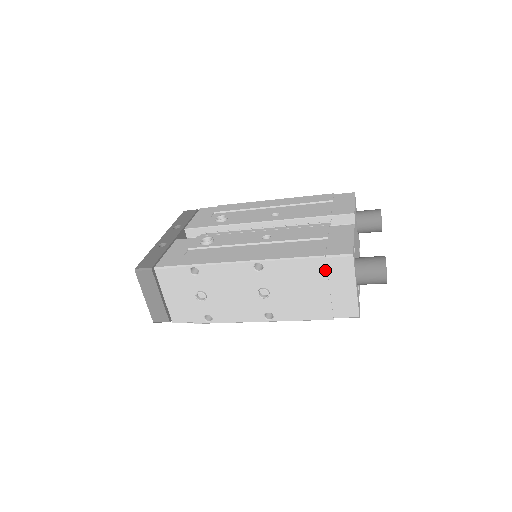
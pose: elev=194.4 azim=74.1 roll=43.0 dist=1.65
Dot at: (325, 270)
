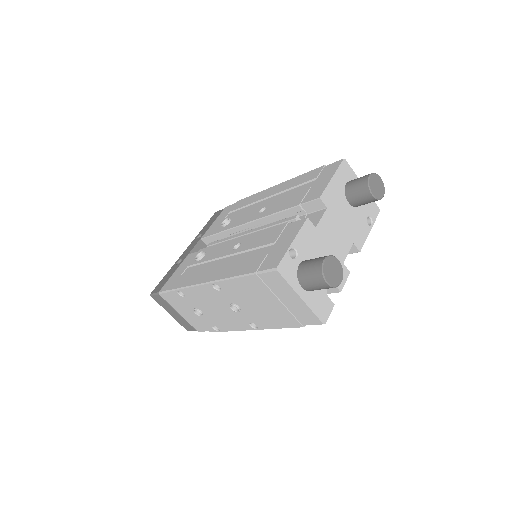
Dot at: (264, 285)
